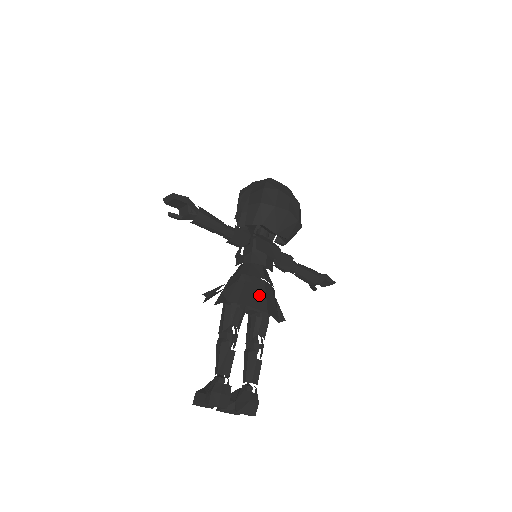
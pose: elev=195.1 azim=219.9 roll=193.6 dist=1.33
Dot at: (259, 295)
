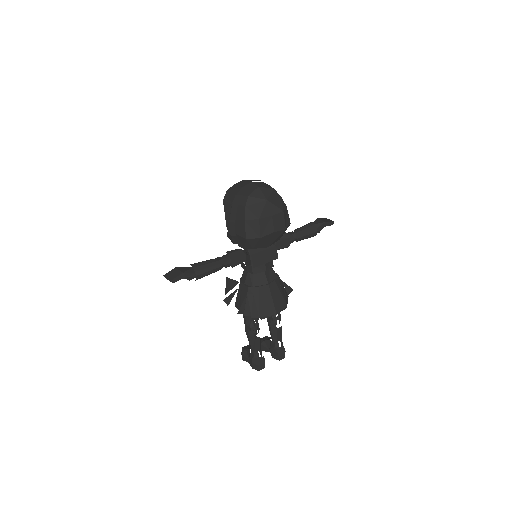
Dot at: (267, 302)
